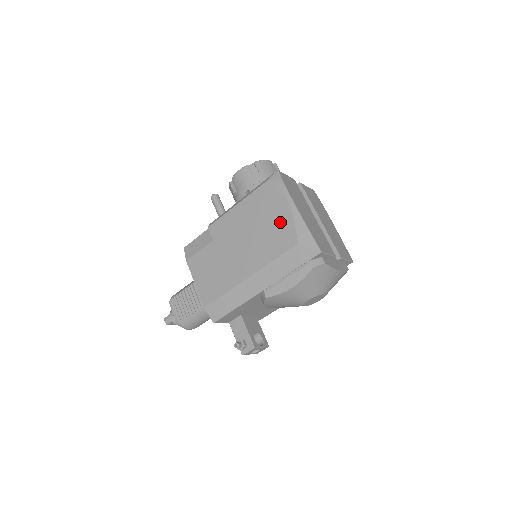
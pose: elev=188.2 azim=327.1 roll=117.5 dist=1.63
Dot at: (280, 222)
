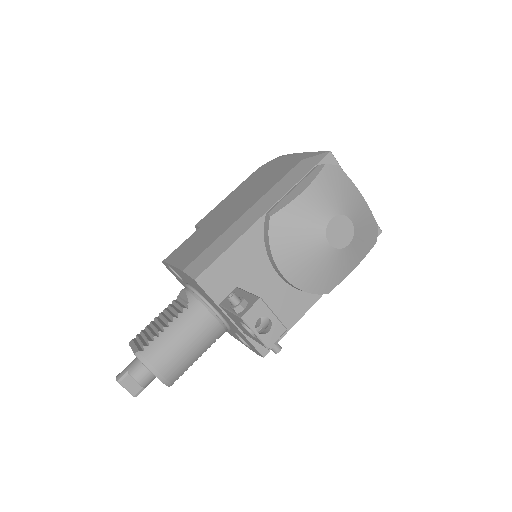
Dot at: (278, 167)
